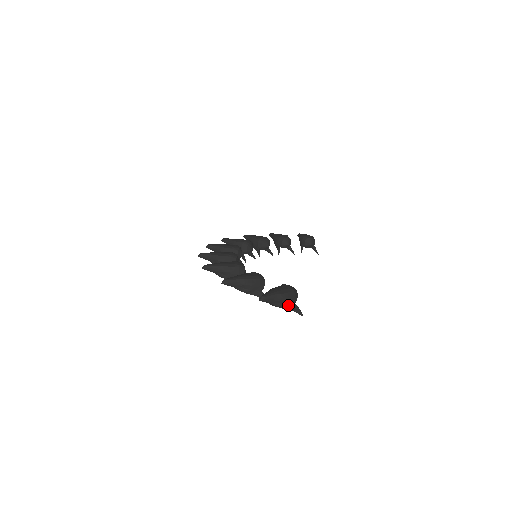
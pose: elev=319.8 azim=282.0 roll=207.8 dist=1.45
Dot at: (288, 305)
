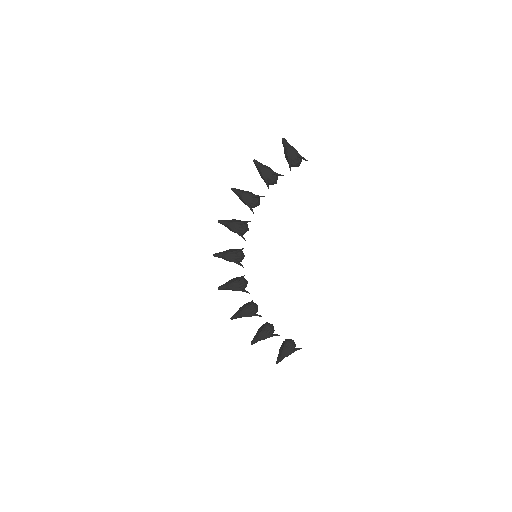
Dot at: (298, 153)
